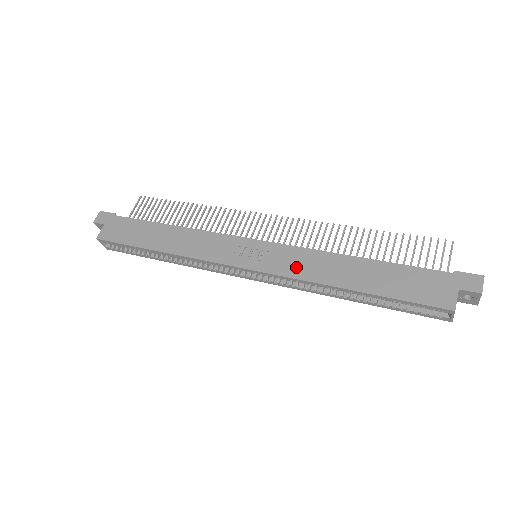
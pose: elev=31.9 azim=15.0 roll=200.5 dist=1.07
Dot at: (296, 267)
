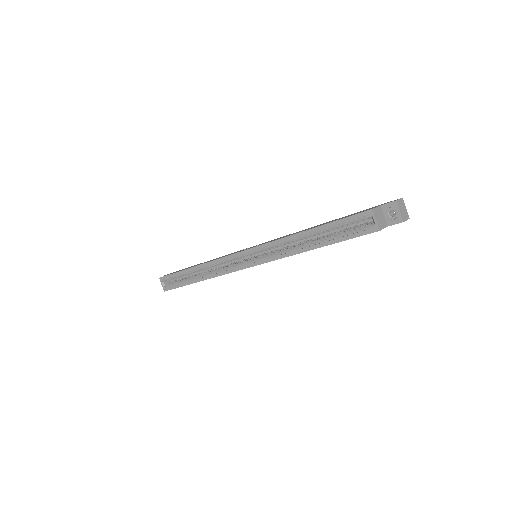
Dot at: occluded
